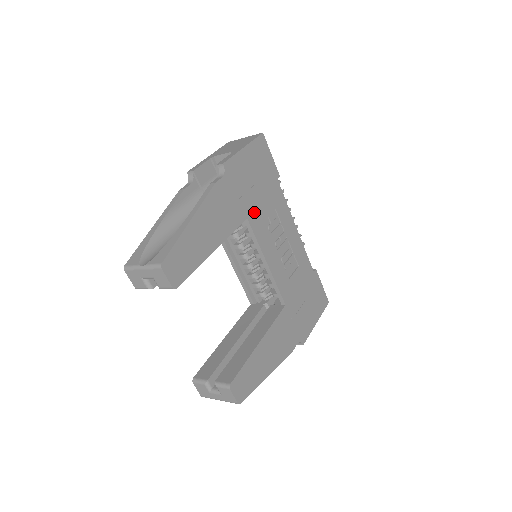
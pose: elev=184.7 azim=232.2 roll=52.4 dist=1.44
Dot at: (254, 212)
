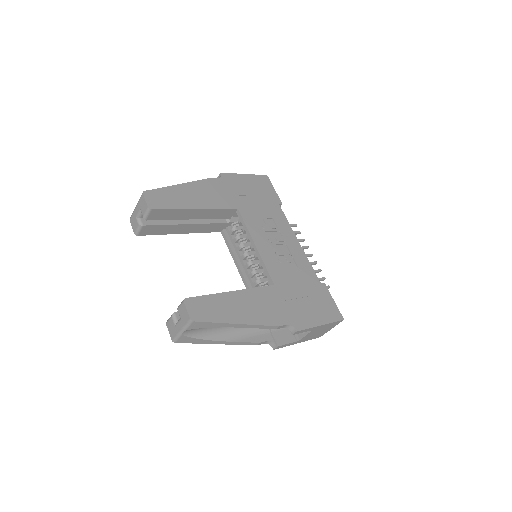
Dot at: (247, 209)
